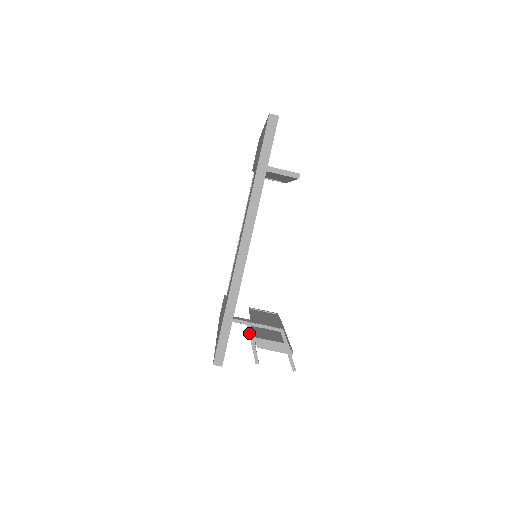
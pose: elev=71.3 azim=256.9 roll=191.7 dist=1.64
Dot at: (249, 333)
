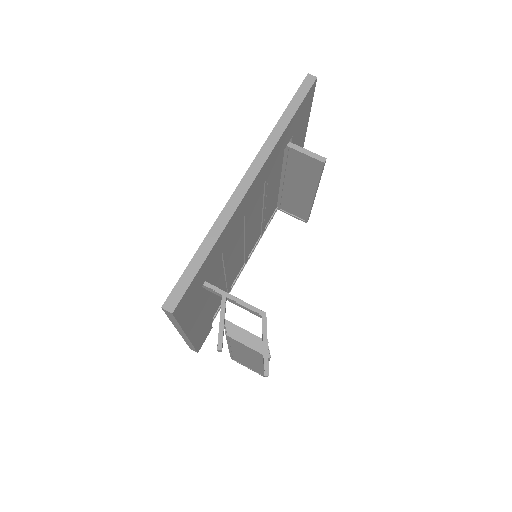
Dot at: (221, 306)
